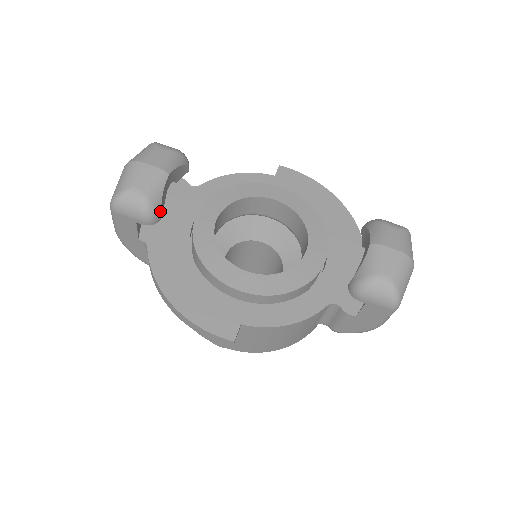
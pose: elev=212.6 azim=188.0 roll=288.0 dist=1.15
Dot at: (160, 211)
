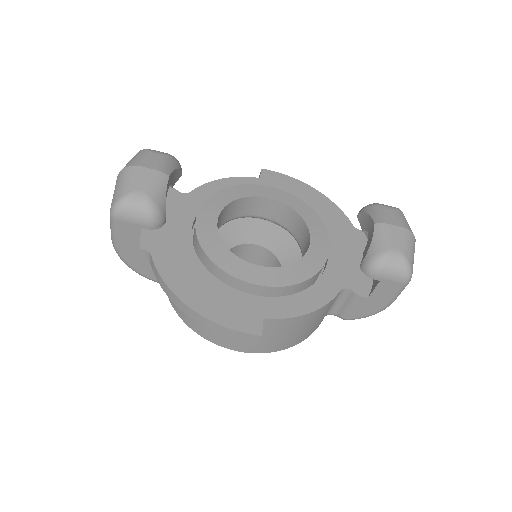
Dot at: (165, 214)
